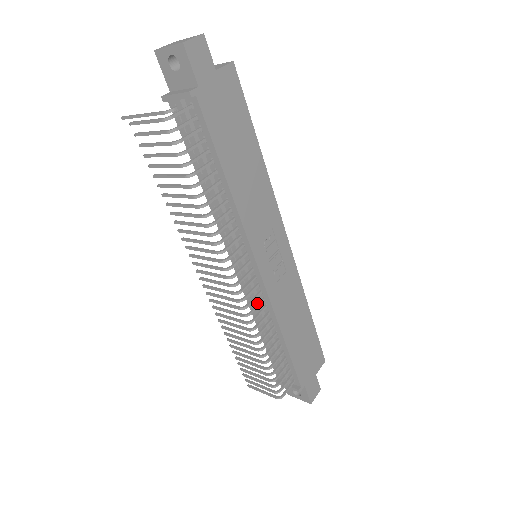
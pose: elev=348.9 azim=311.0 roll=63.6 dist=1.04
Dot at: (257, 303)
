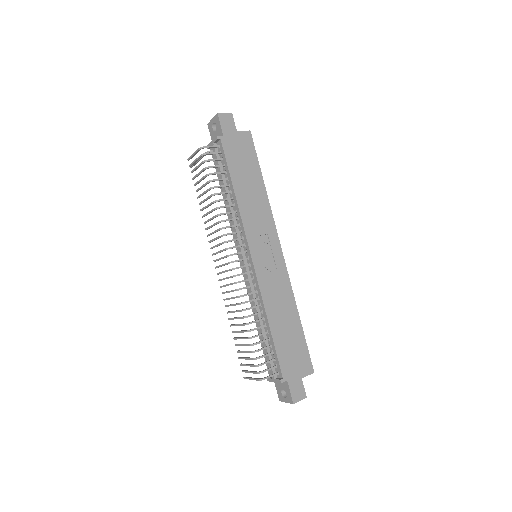
Dot at: (249, 285)
